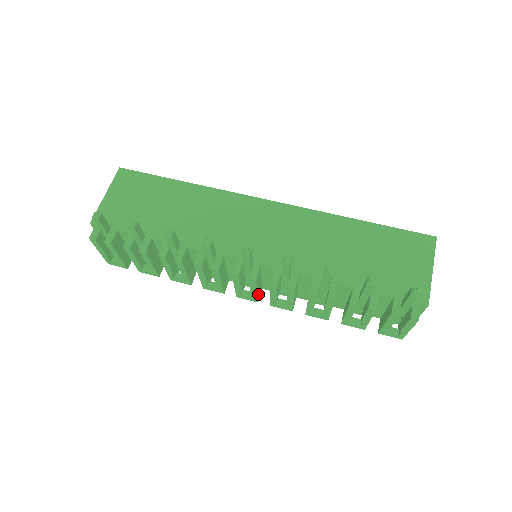
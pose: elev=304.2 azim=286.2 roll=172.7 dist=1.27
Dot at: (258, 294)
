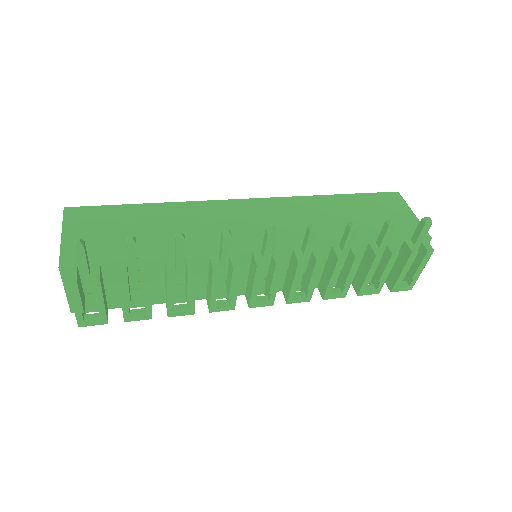
Dot at: (274, 293)
